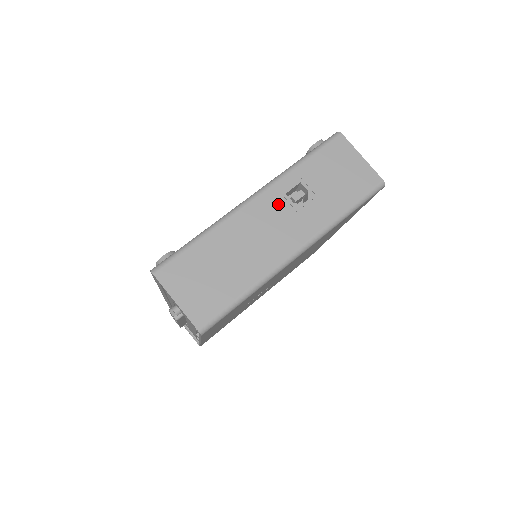
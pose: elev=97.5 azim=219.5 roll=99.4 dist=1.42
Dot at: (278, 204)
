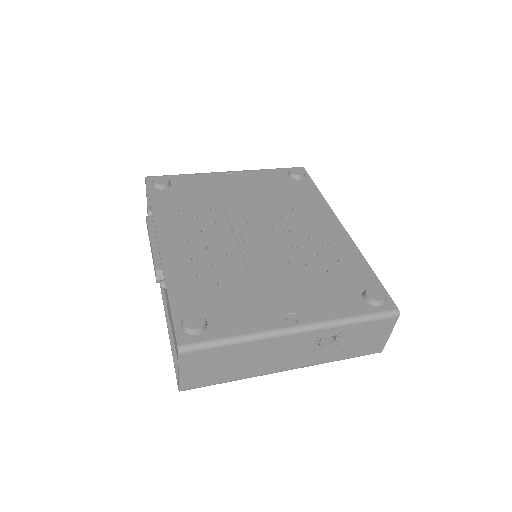
Dot at: (308, 342)
